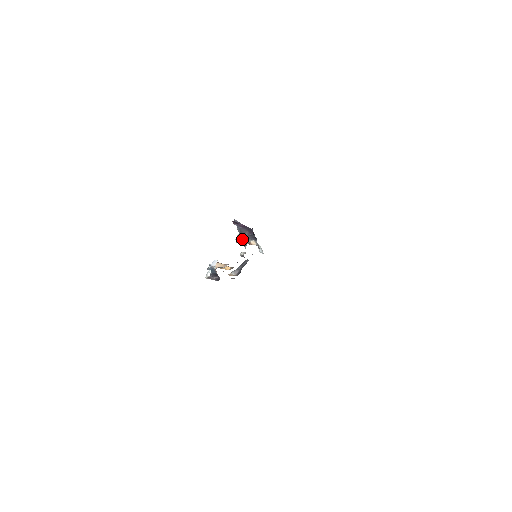
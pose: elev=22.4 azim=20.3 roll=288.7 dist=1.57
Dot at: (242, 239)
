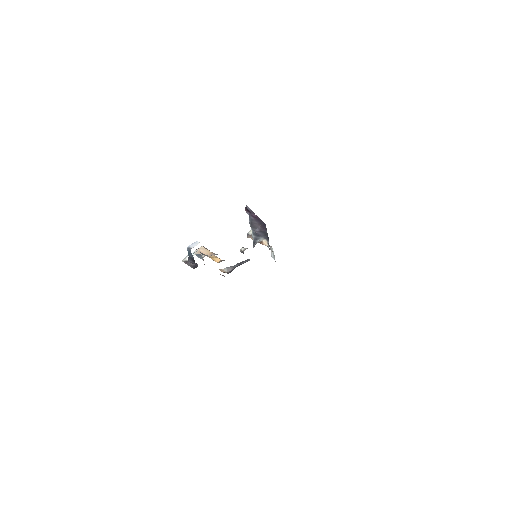
Dot at: (252, 234)
